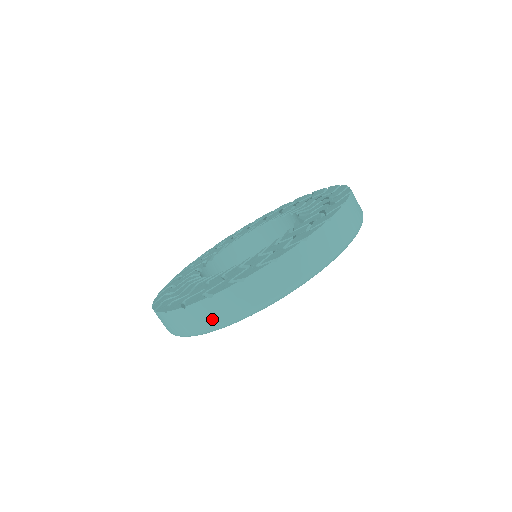
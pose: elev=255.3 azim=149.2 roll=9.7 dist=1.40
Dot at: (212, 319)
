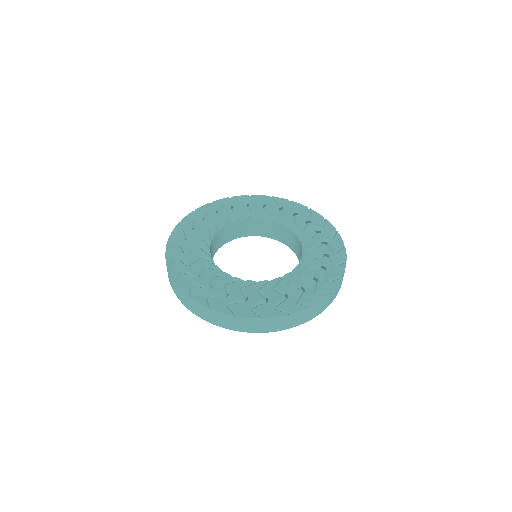
Dot at: (204, 316)
